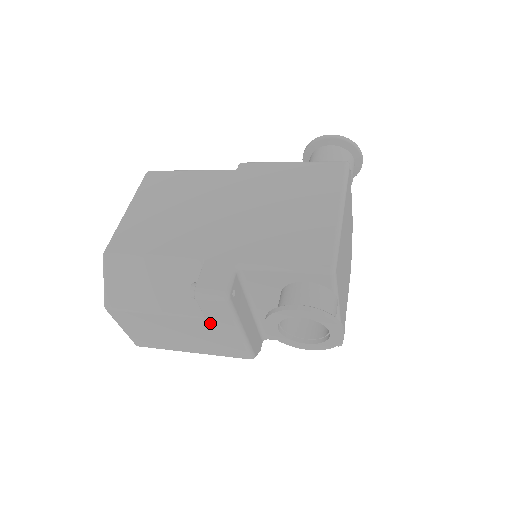
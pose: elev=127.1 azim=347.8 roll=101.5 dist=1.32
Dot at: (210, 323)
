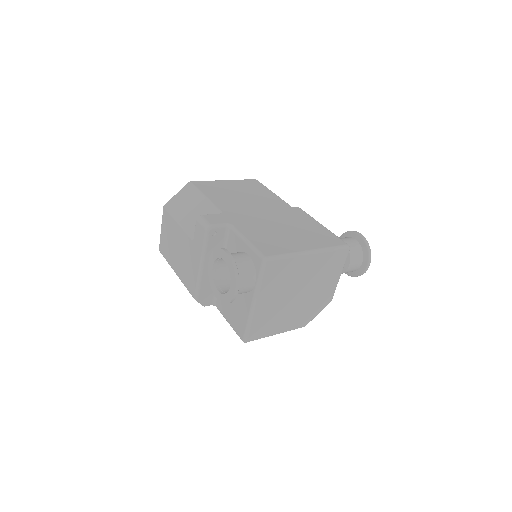
Dot at: (193, 247)
